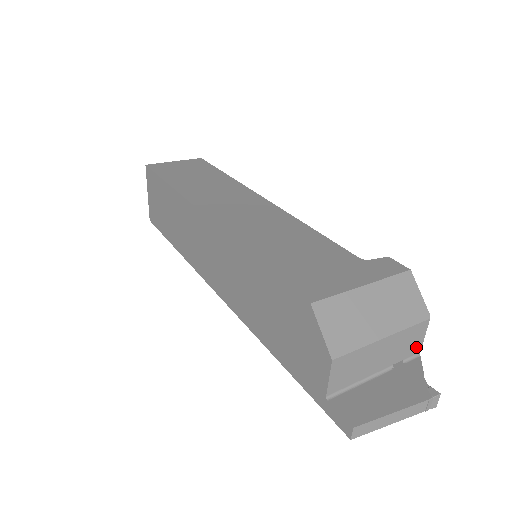
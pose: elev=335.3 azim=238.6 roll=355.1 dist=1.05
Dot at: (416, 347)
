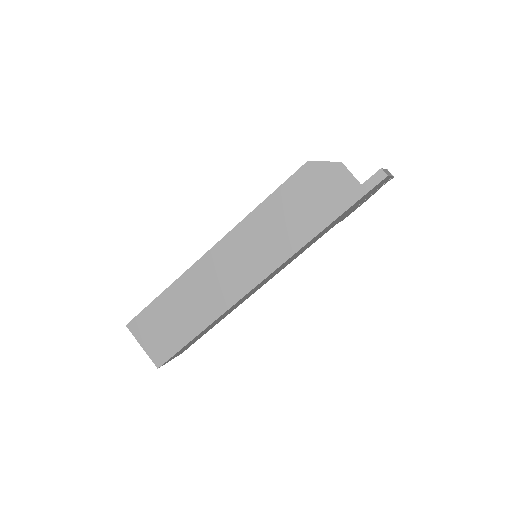
Dot at: occluded
